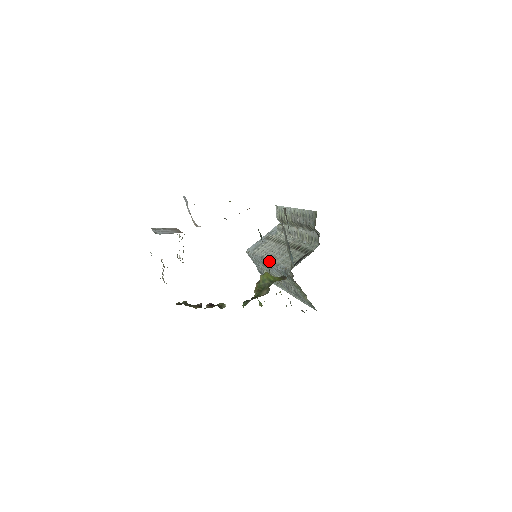
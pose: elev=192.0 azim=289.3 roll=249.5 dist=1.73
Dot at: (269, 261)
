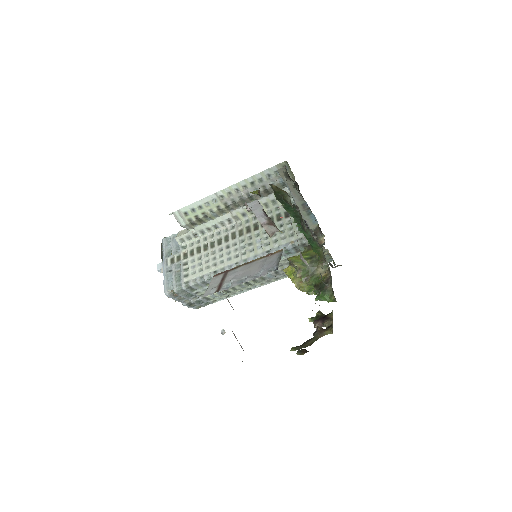
Dot at: (242, 262)
